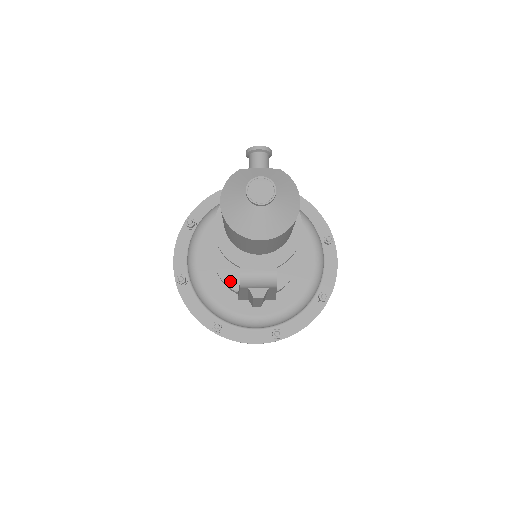
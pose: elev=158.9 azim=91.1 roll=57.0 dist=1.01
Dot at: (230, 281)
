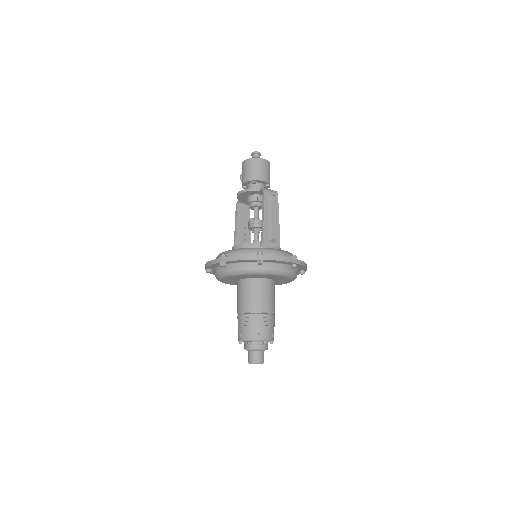
Dot at: (252, 243)
